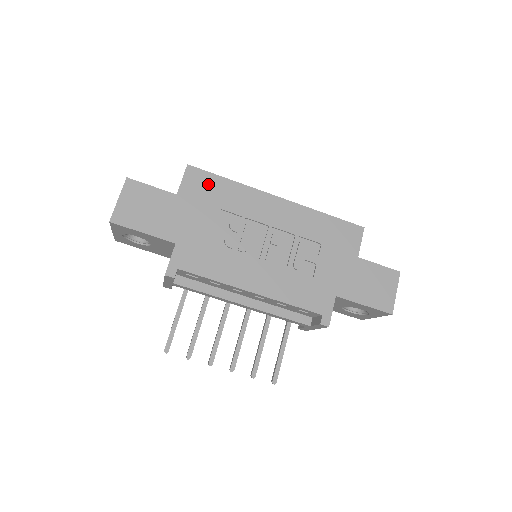
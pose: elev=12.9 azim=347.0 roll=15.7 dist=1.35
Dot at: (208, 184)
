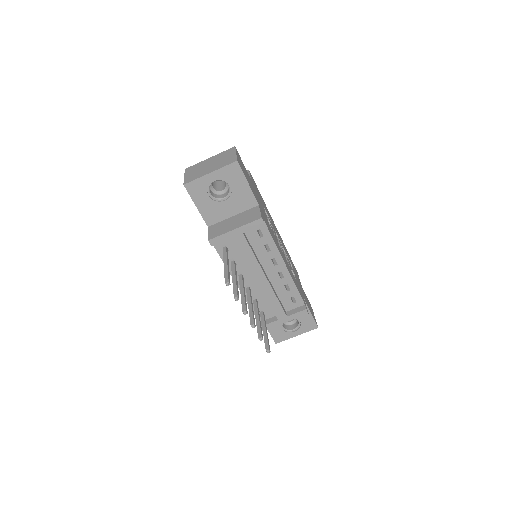
Dot at: (257, 189)
